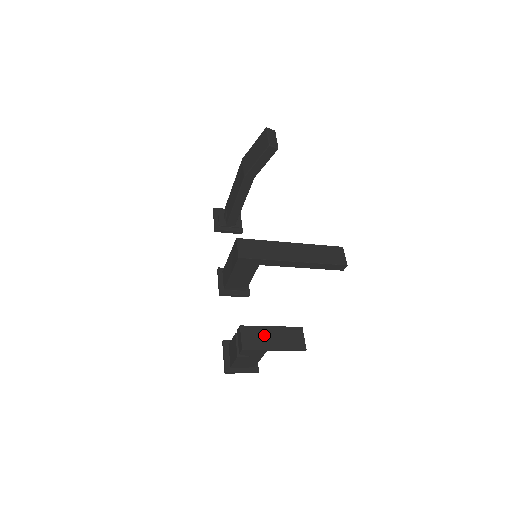
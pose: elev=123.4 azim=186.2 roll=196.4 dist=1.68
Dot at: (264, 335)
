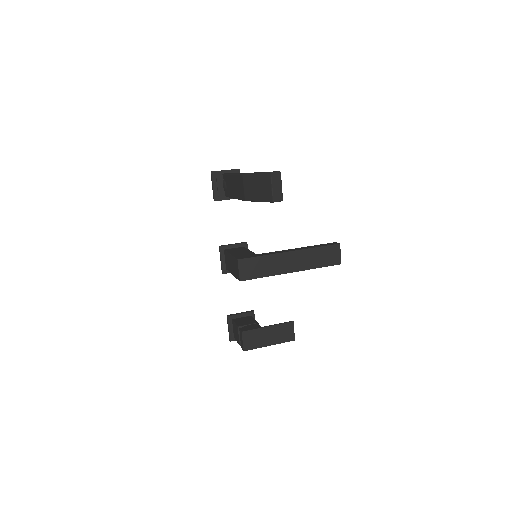
Dot at: (261, 336)
